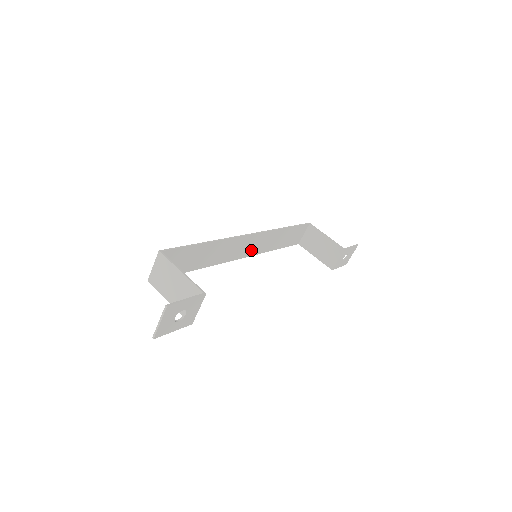
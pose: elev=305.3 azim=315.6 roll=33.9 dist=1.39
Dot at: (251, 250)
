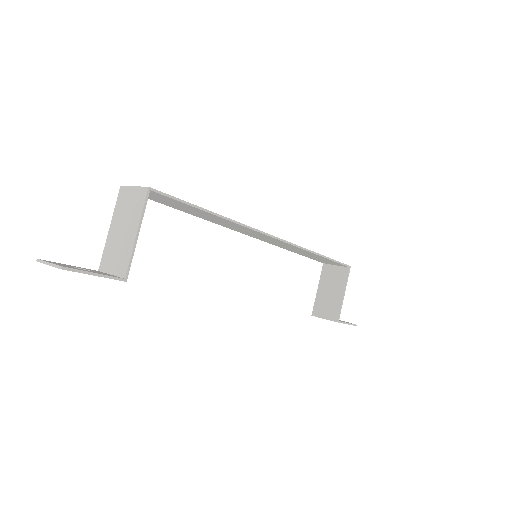
Dot at: (266, 240)
